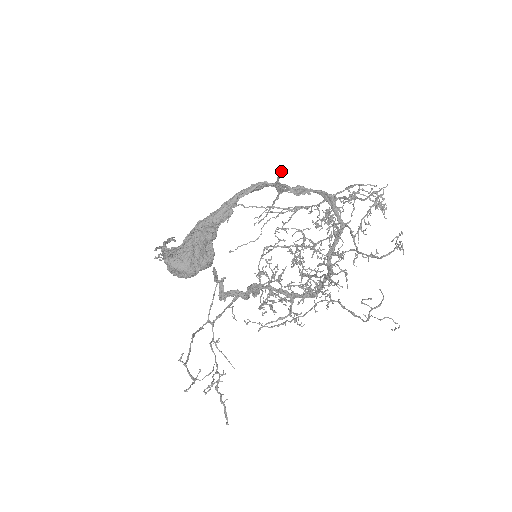
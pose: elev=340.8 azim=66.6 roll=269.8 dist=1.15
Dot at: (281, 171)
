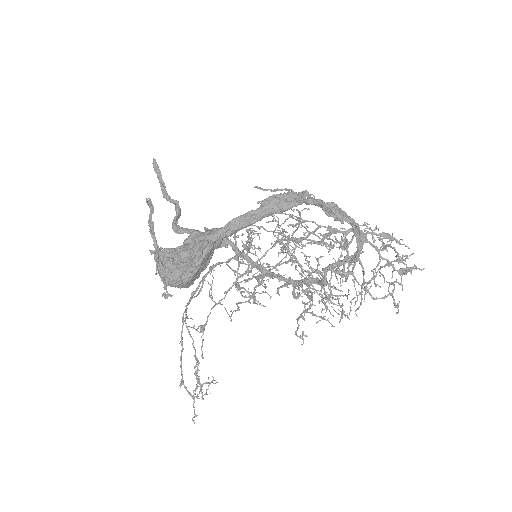
Dot at: (334, 214)
